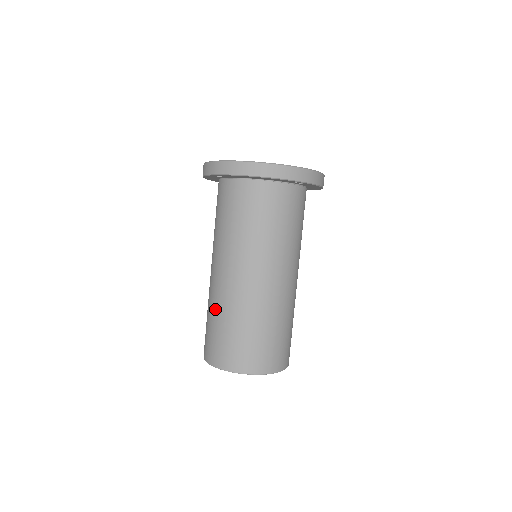
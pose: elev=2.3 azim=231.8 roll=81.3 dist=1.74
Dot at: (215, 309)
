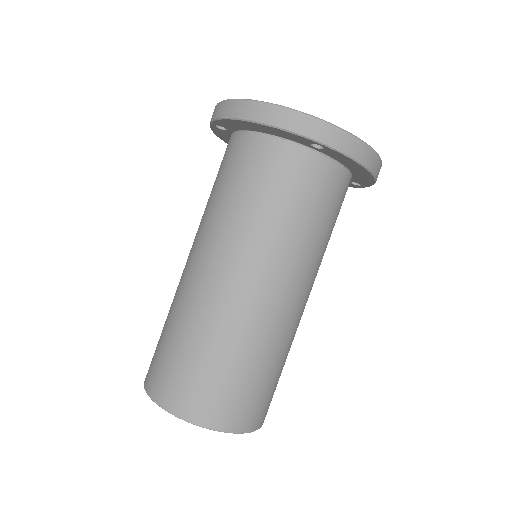
Dot at: (170, 308)
